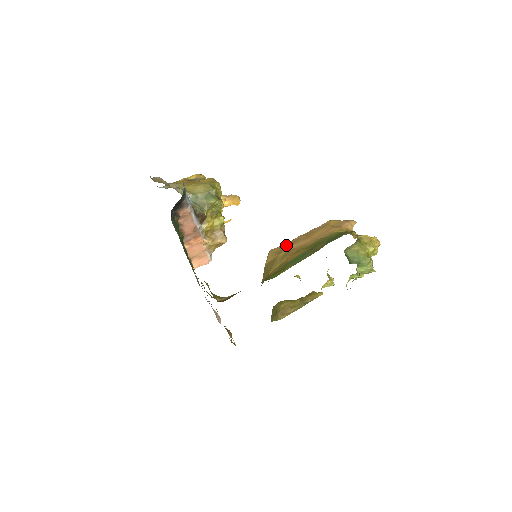
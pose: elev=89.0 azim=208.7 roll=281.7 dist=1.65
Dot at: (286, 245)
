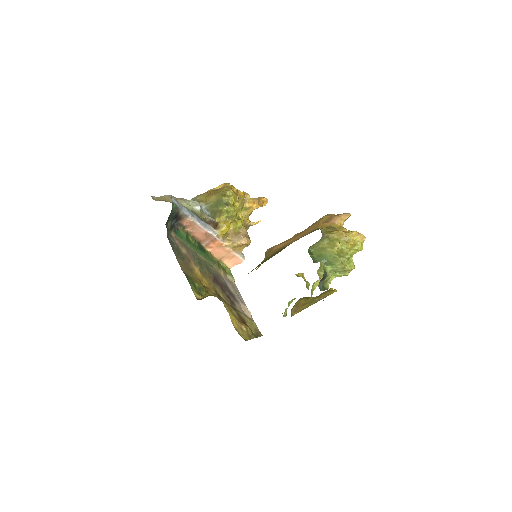
Dot at: occluded
